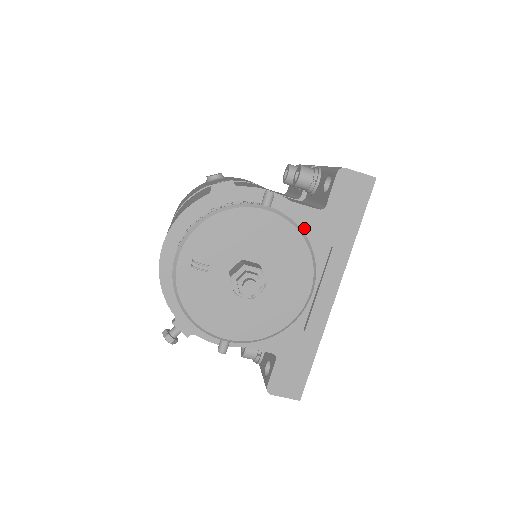
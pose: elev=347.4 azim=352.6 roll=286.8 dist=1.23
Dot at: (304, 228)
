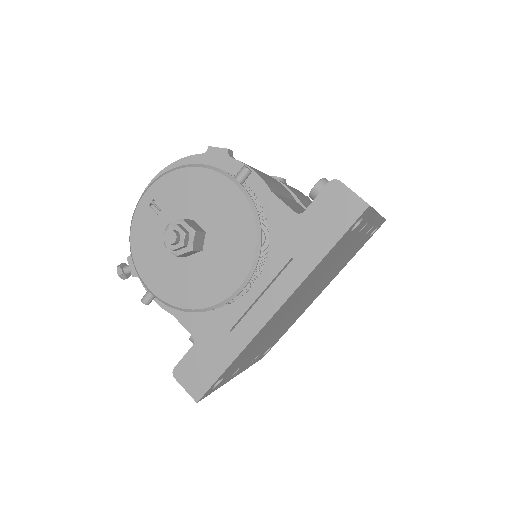
Dot at: (273, 225)
